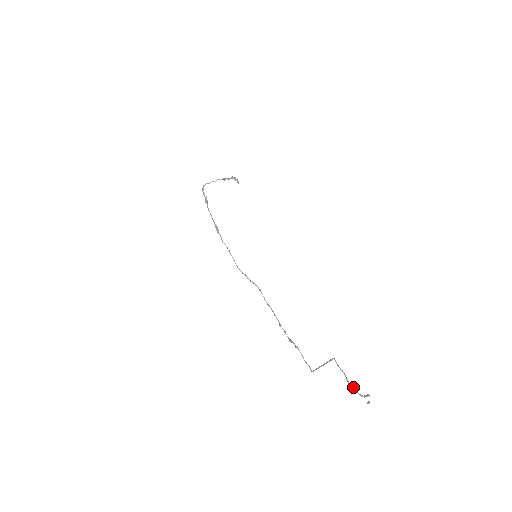
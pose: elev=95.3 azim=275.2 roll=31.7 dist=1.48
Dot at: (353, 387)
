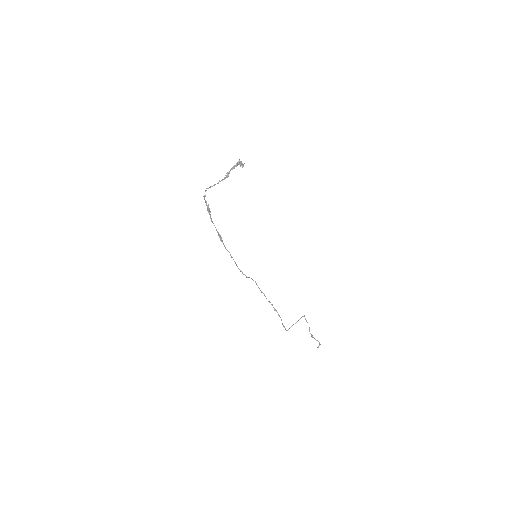
Dot at: (312, 336)
